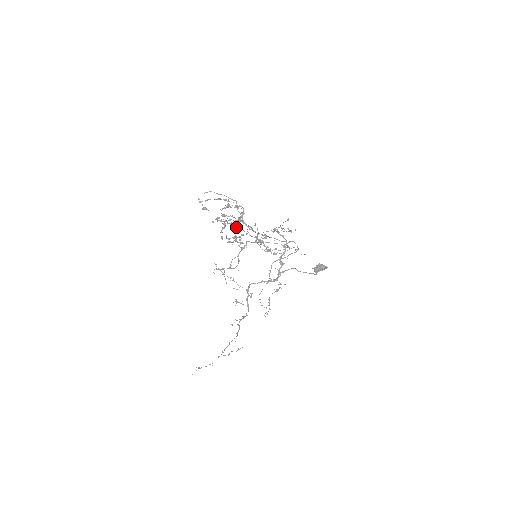
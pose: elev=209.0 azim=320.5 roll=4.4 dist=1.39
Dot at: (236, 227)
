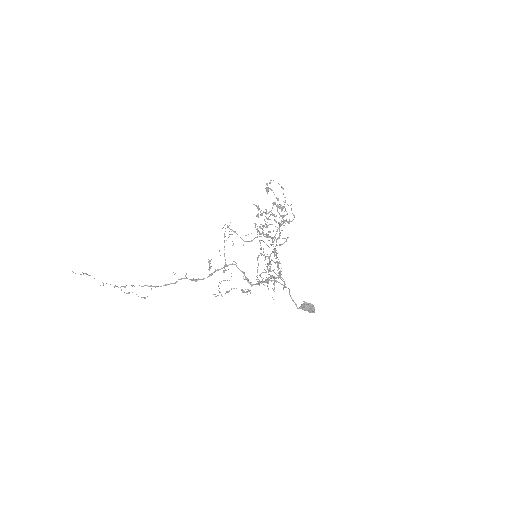
Dot at: (271, 224)
